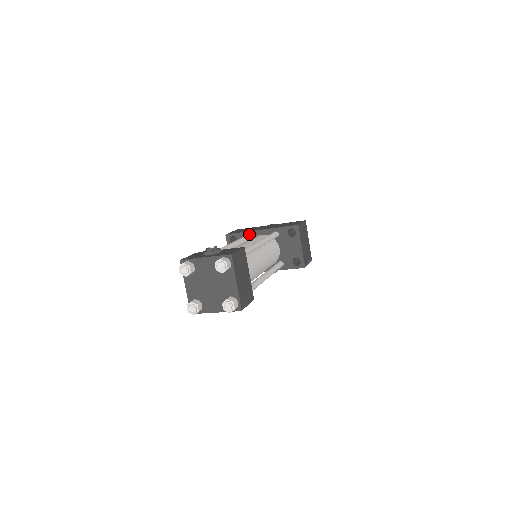
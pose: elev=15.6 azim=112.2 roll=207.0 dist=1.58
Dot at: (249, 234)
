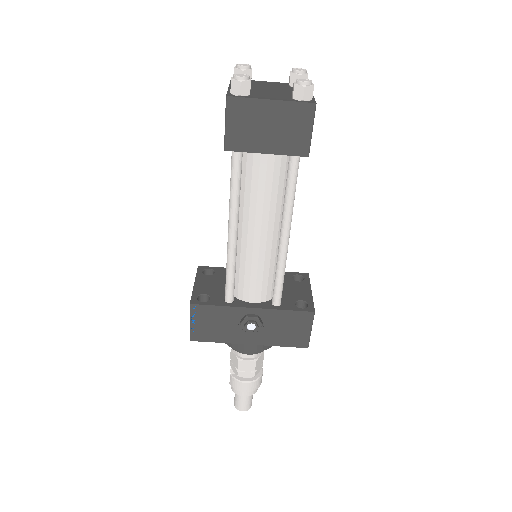
Dot at: occluded
